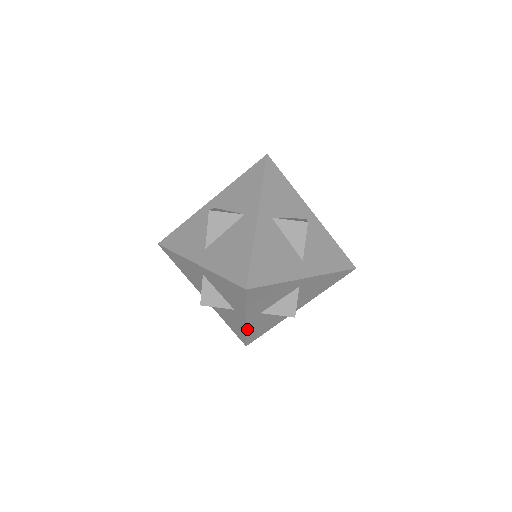
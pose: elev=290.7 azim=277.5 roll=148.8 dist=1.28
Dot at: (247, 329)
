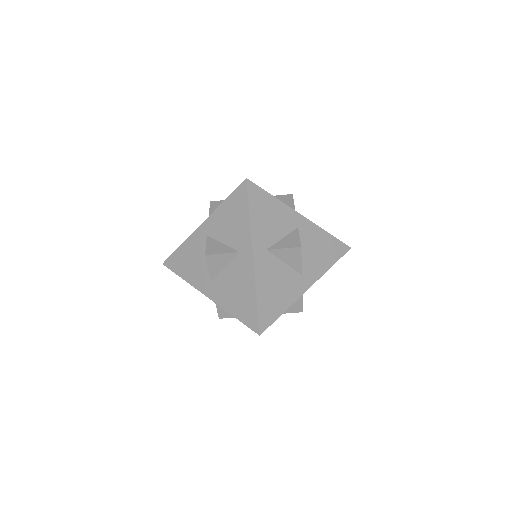
Dot at: occluded
